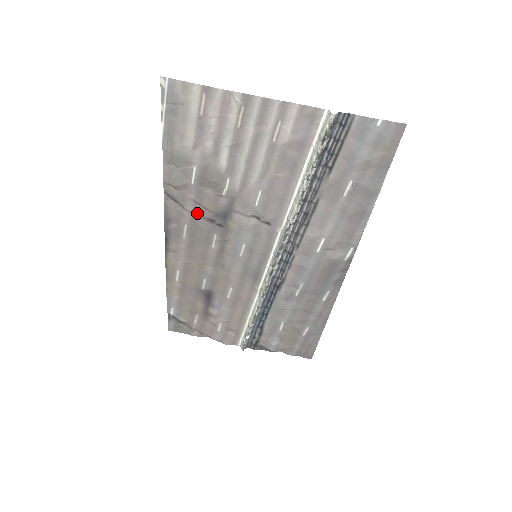
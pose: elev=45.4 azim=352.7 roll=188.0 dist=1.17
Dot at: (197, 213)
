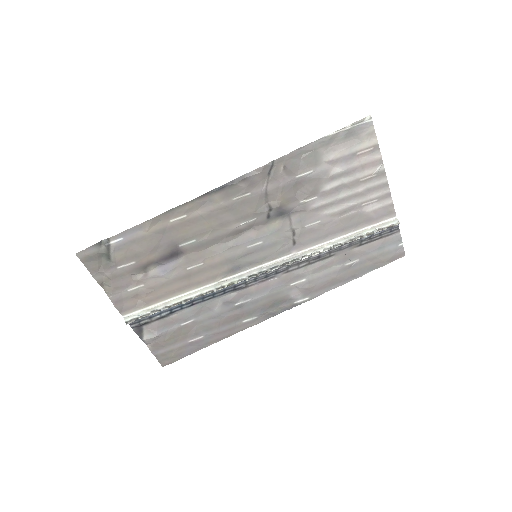
Dot at: (269, 194)
